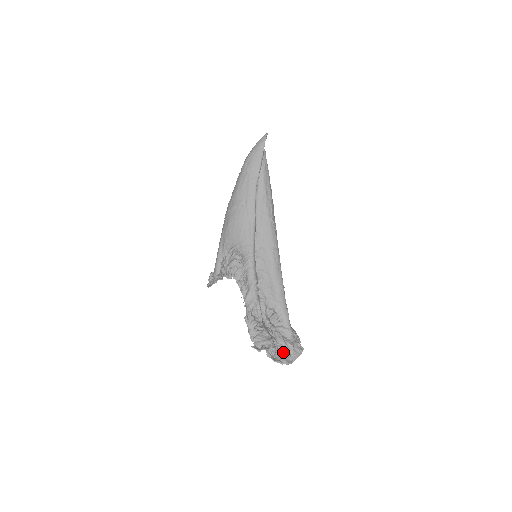
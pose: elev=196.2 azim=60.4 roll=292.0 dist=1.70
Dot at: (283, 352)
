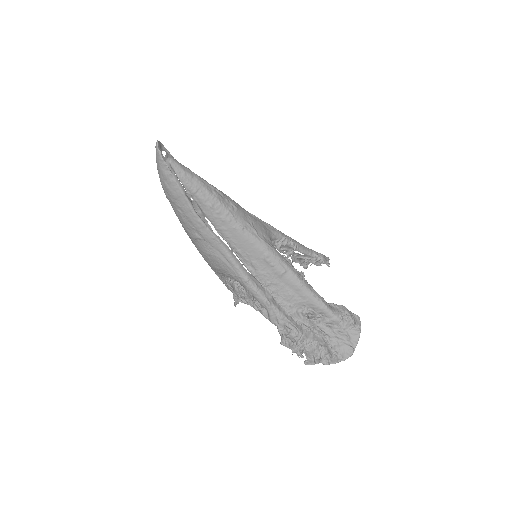
Dot at: (339, 347)
